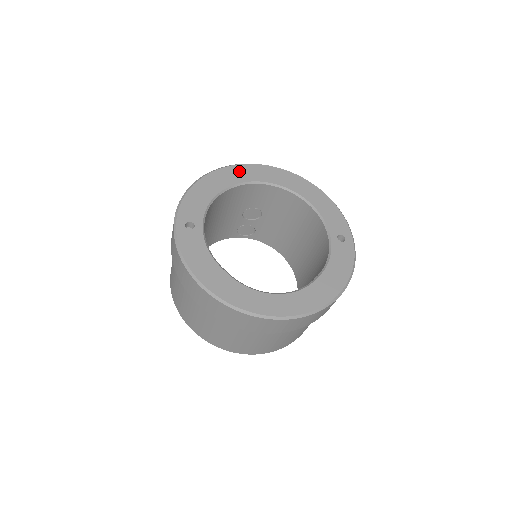
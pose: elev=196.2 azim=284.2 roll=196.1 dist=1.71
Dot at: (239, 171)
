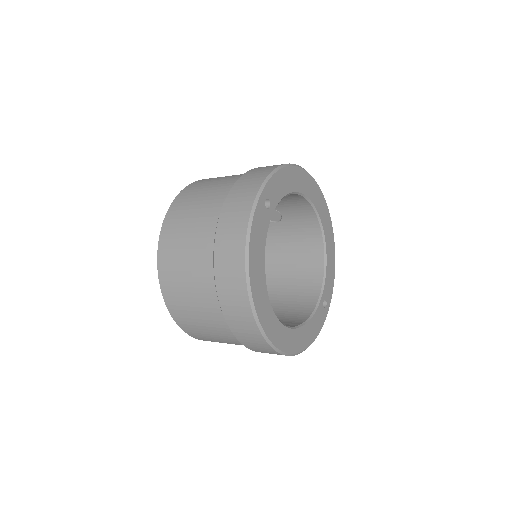
Dot at: (312, 185)
